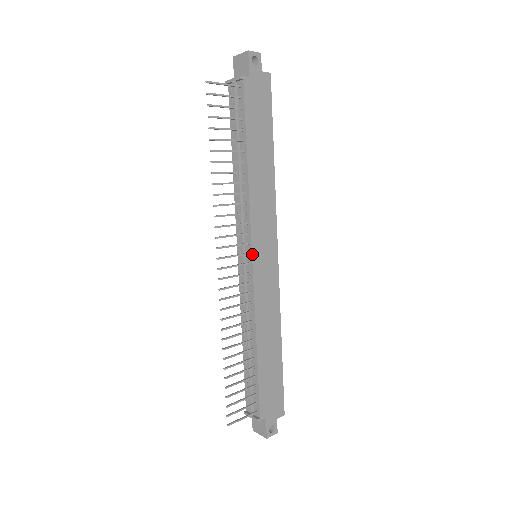
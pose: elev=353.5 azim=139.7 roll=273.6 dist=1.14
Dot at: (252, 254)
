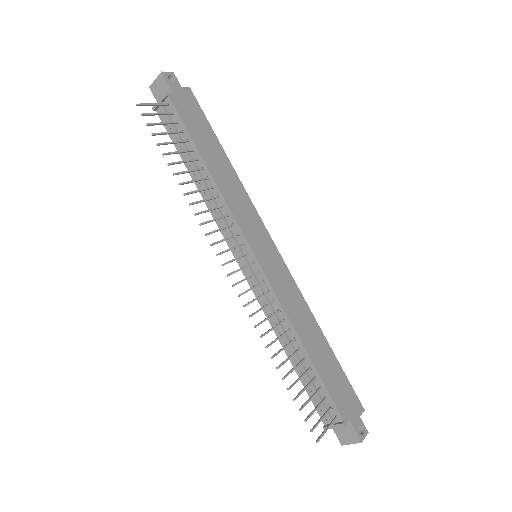
Dot at: (252, 251)
